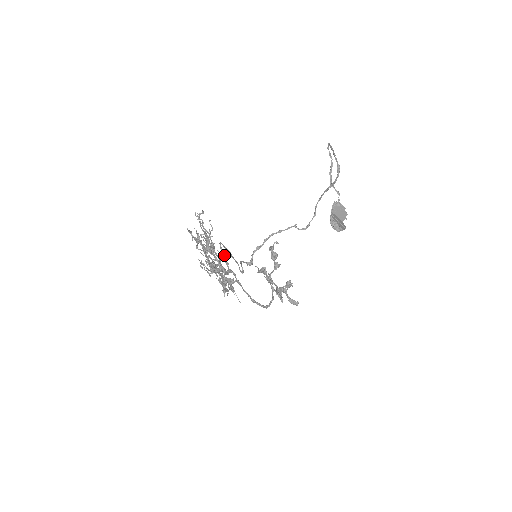
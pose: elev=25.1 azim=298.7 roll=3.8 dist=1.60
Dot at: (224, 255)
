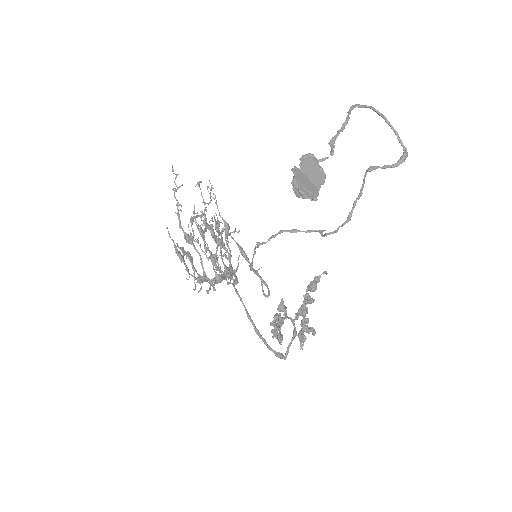
Dot at: (220, 242)
